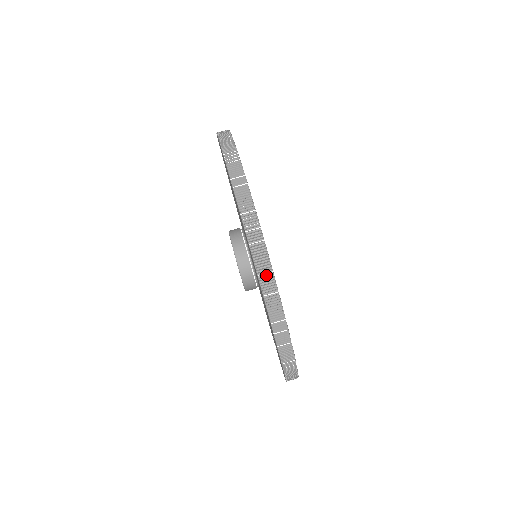
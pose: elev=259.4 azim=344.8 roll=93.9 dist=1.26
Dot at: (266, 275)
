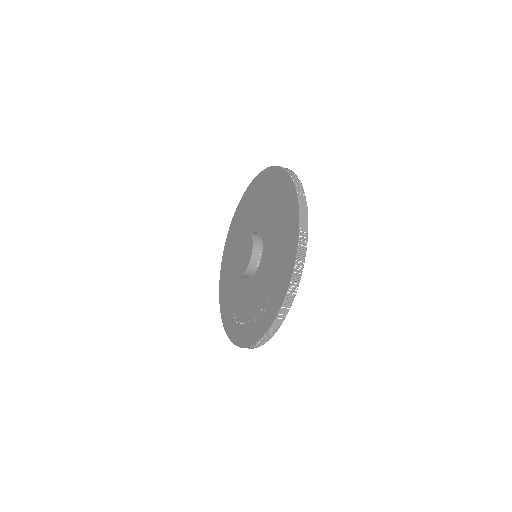
Dot at: (301, 194)
